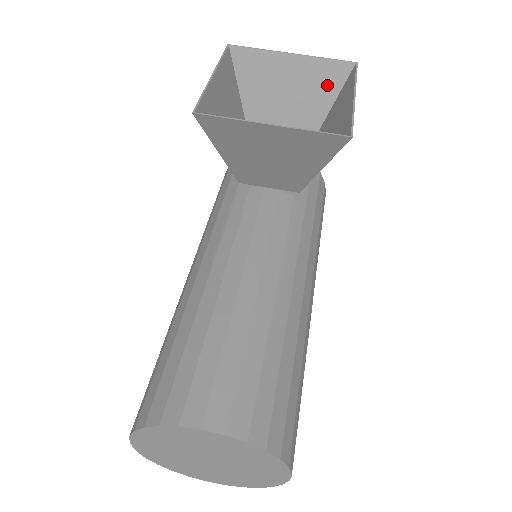
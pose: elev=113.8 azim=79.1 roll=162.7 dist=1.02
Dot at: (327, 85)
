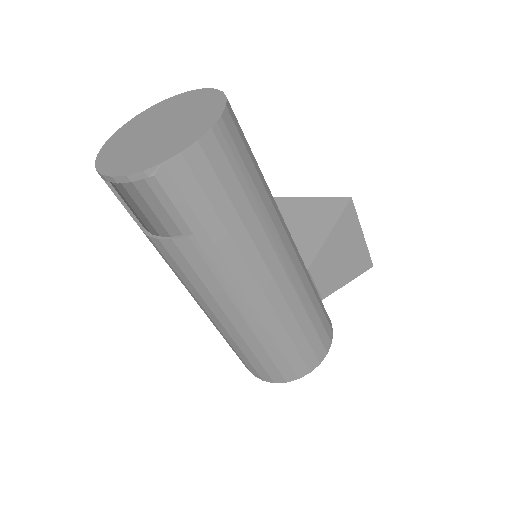
Dot at: occluded
